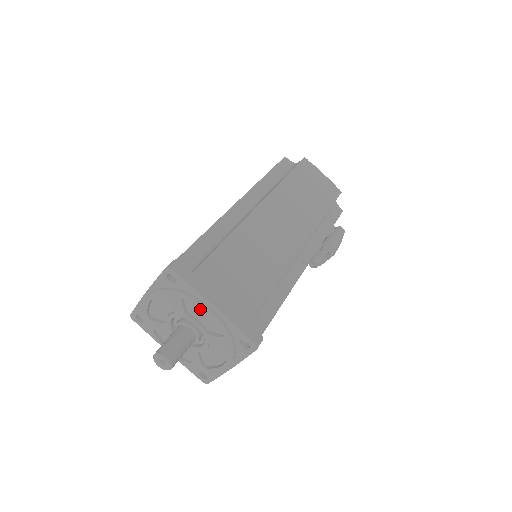
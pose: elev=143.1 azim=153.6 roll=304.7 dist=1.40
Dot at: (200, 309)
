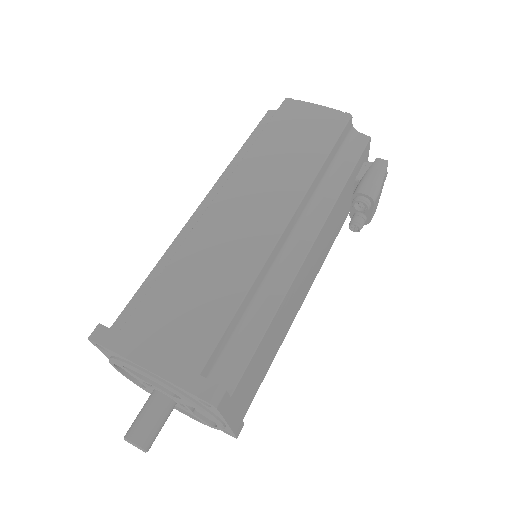
Dot at: occluded
